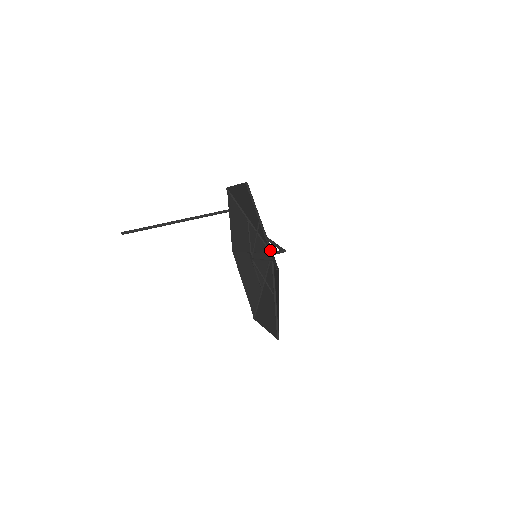
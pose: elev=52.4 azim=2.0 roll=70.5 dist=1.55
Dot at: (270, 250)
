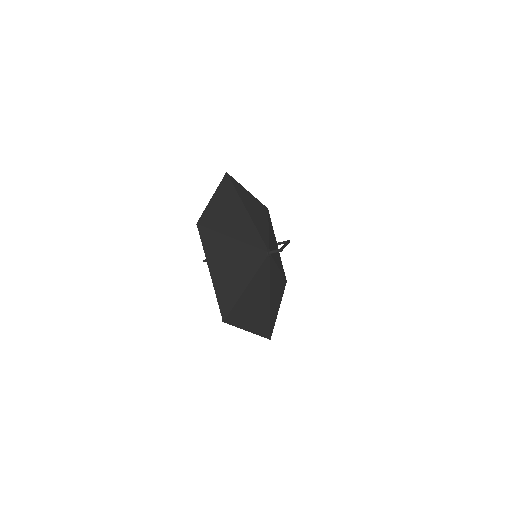
Dot at: (265, 248)
